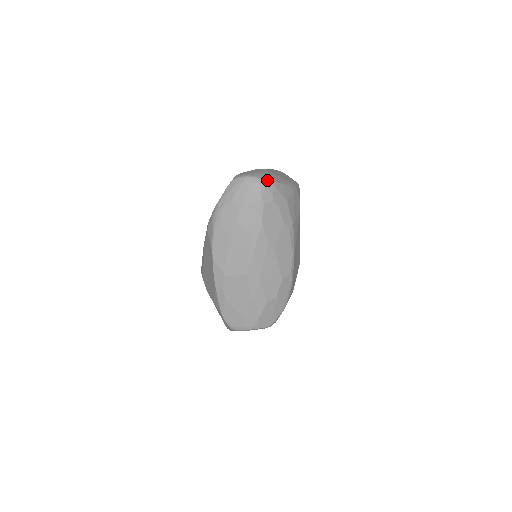
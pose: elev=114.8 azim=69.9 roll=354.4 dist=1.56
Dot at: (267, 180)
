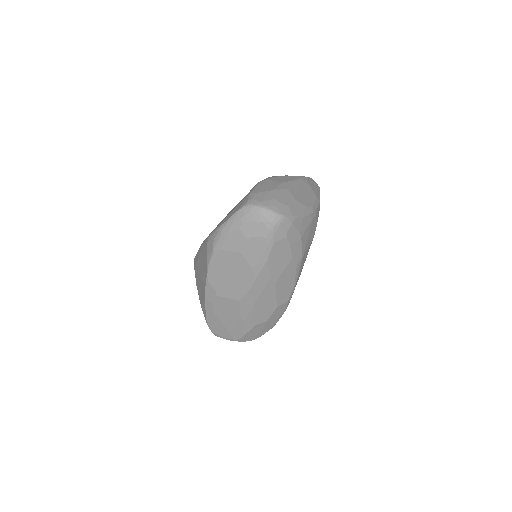
Dot at: (284, 216)
